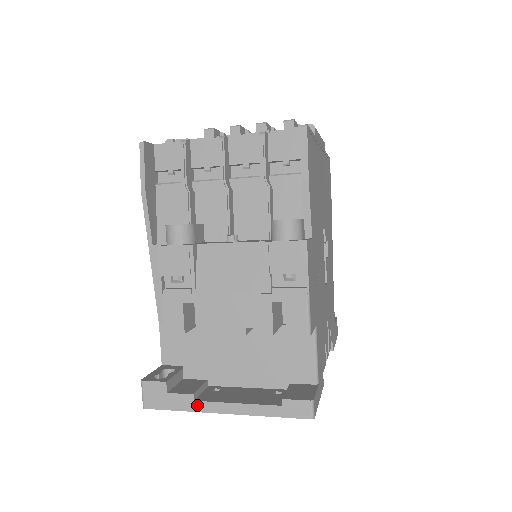
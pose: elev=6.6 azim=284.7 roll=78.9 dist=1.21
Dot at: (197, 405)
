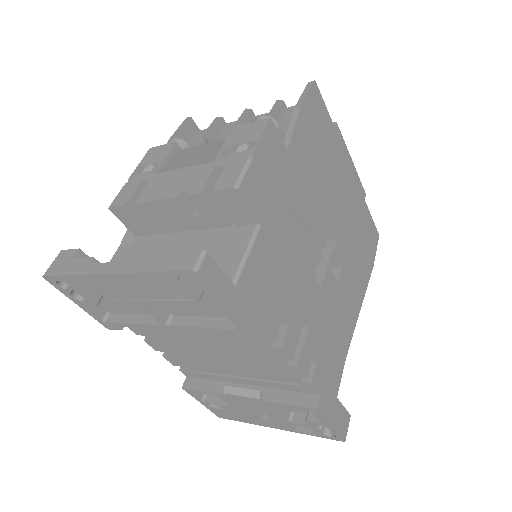
Dot at: (89, 267)
